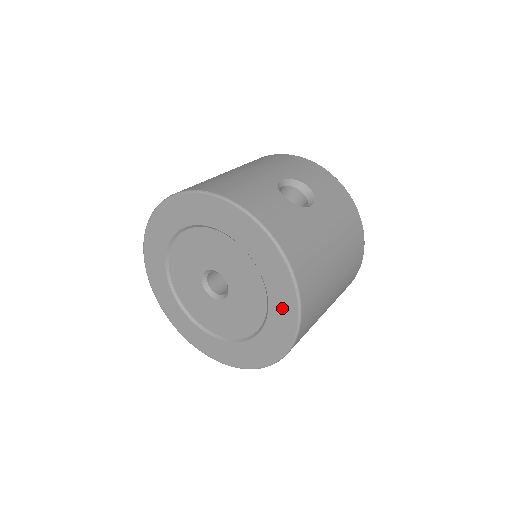
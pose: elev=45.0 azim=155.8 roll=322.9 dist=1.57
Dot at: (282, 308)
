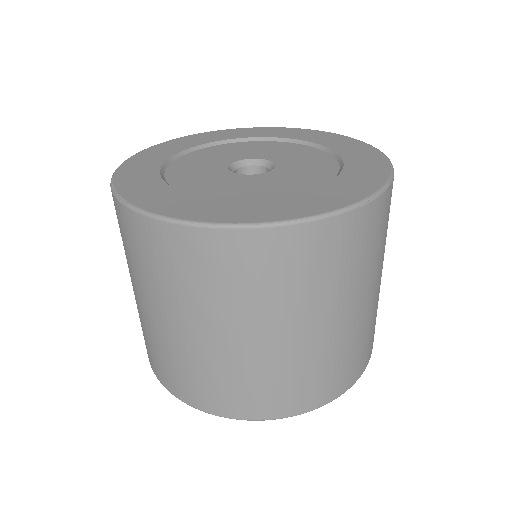
Dot at: occluded
